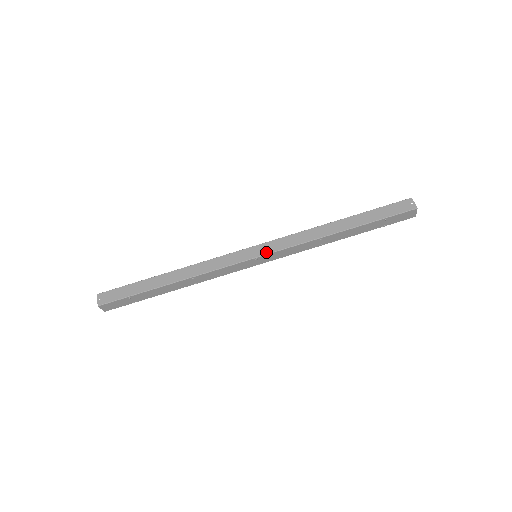
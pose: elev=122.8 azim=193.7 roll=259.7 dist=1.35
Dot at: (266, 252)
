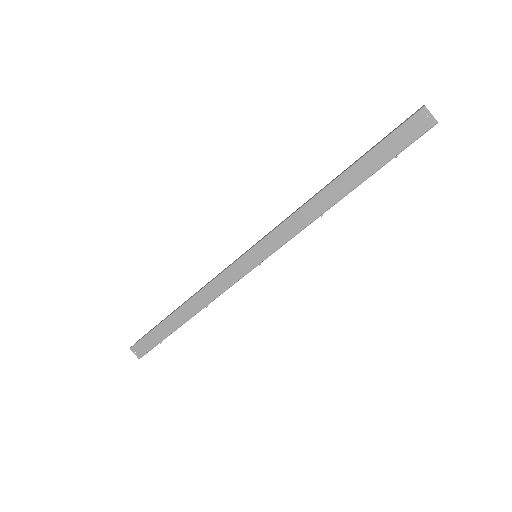
Dot at: (266, 255)
